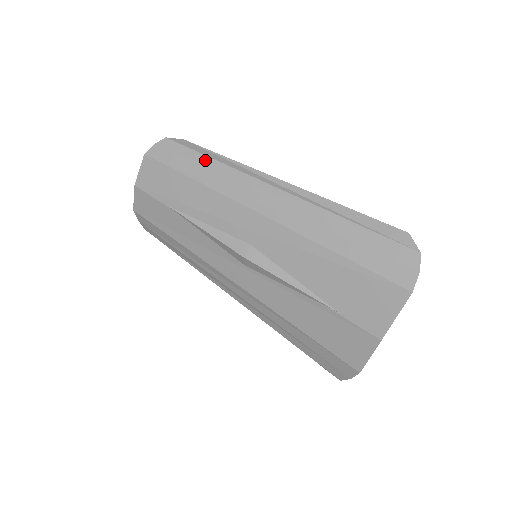
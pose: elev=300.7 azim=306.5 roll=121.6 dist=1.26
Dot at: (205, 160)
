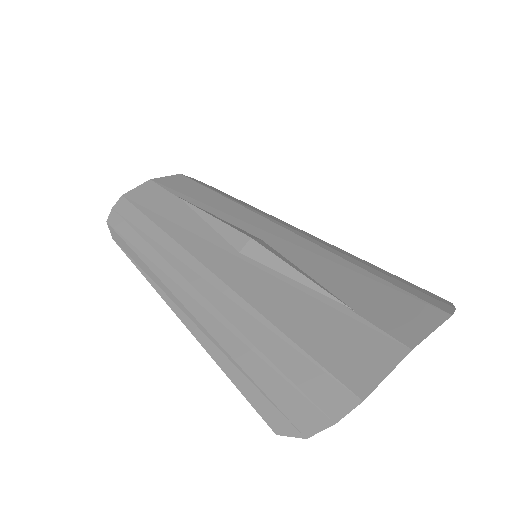
Dot at: occluded
